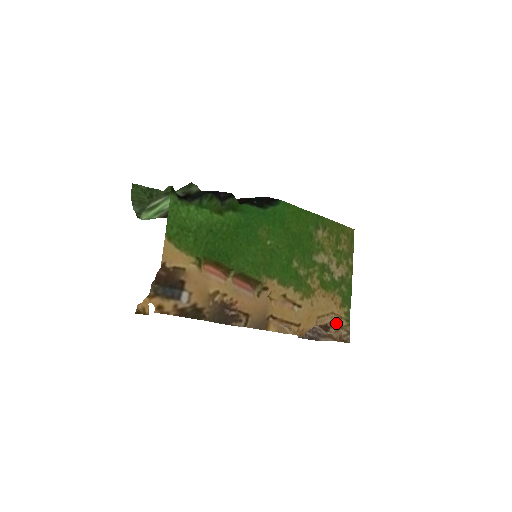
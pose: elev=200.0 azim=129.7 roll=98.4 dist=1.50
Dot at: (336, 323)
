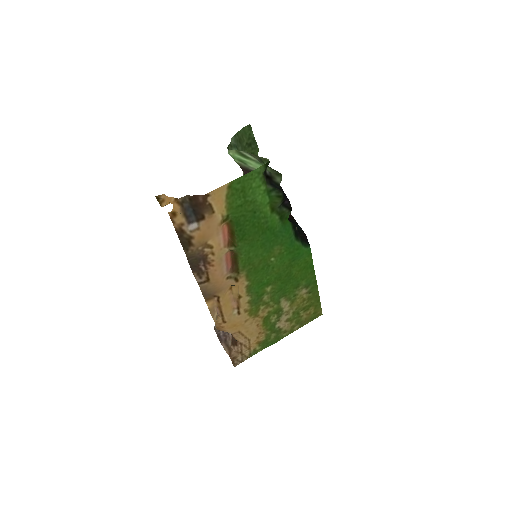
Dot at: (243, 348)
